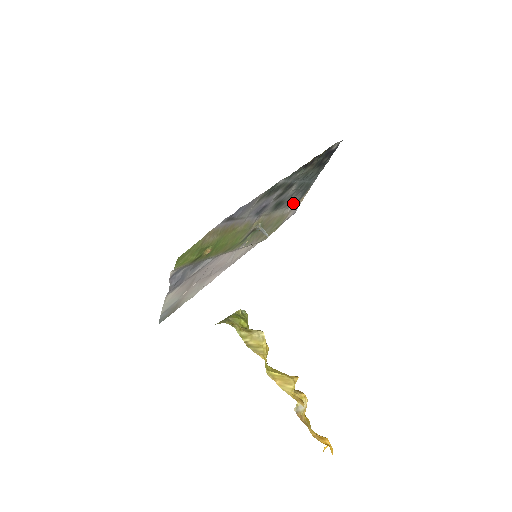
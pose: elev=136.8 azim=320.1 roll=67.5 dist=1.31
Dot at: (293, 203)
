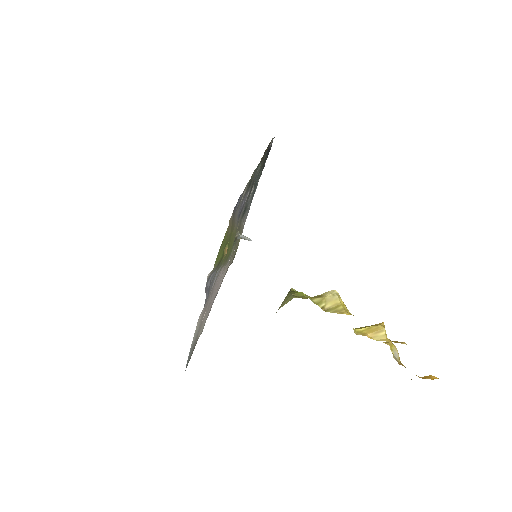
Dot at: (246, 216)
